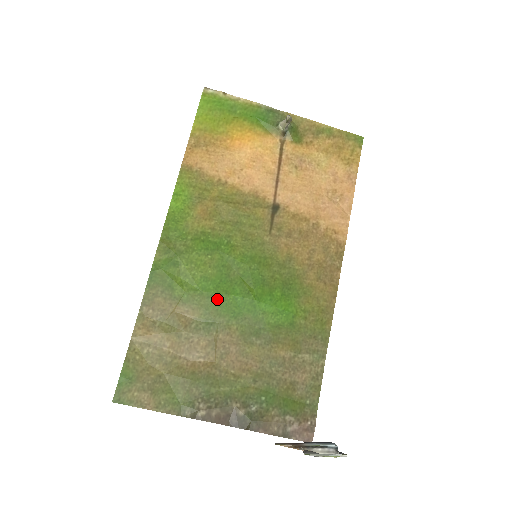
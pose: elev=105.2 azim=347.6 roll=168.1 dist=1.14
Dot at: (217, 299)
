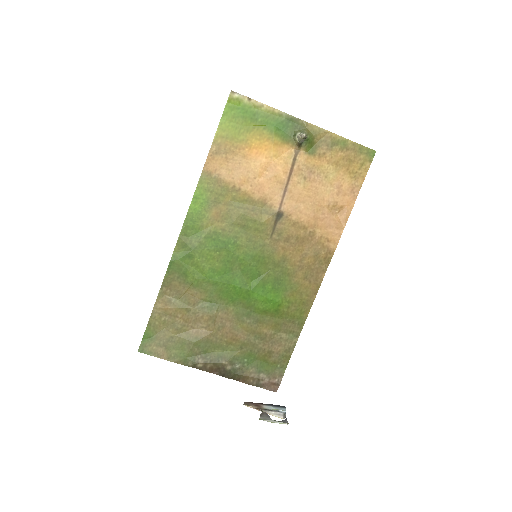
Dot at: (220, 287)
